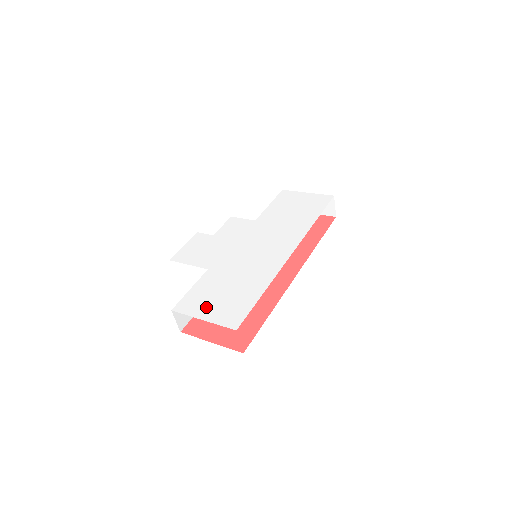
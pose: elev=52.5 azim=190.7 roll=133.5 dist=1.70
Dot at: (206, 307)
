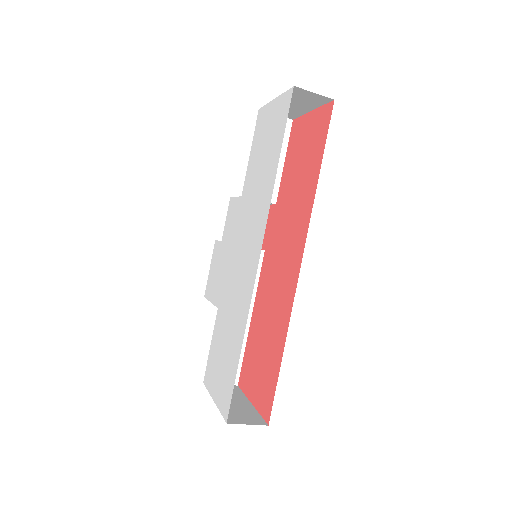
Dot at: (215, 379)
